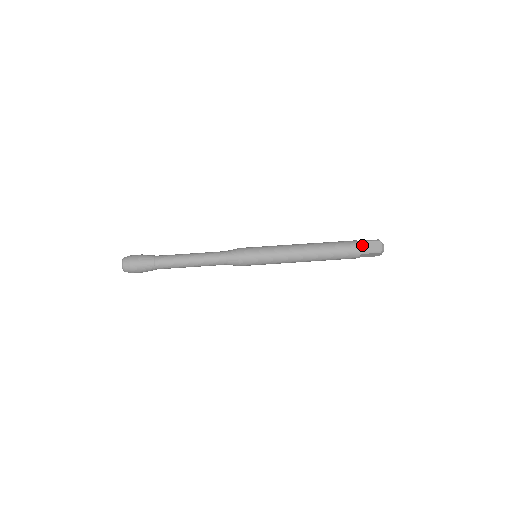
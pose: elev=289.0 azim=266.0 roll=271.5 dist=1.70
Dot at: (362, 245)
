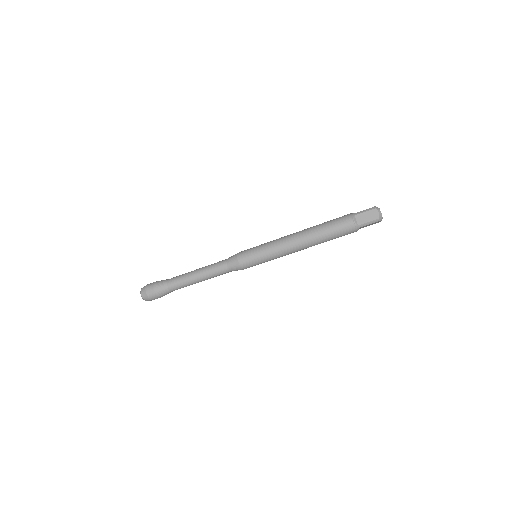
Dot at: (360, 228)
